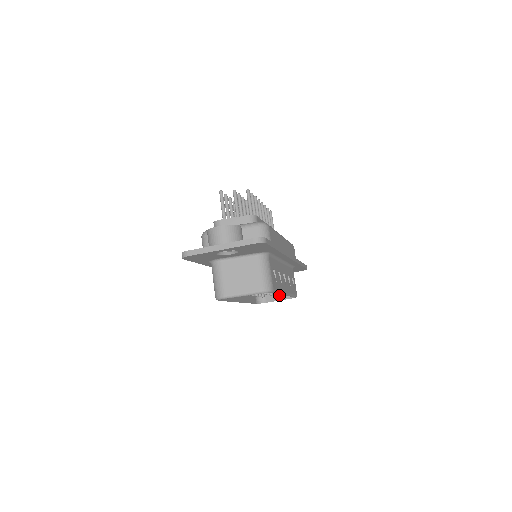
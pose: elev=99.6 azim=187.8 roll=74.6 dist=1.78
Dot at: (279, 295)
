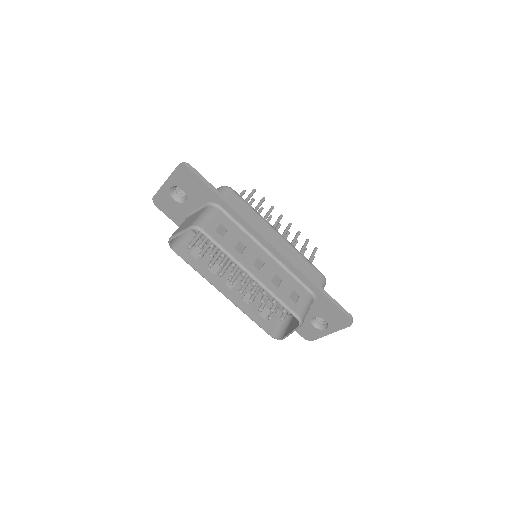
Dot at: (293, 327)
